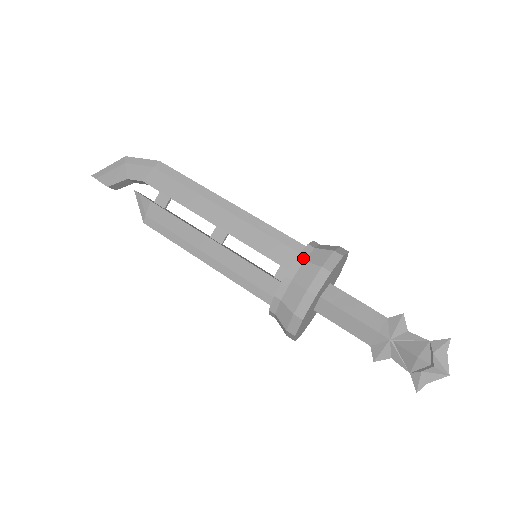
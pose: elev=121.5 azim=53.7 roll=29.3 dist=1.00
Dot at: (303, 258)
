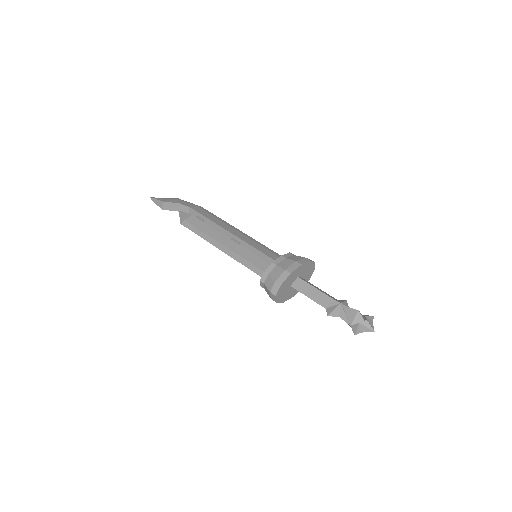
Dot at: (293, 254)
